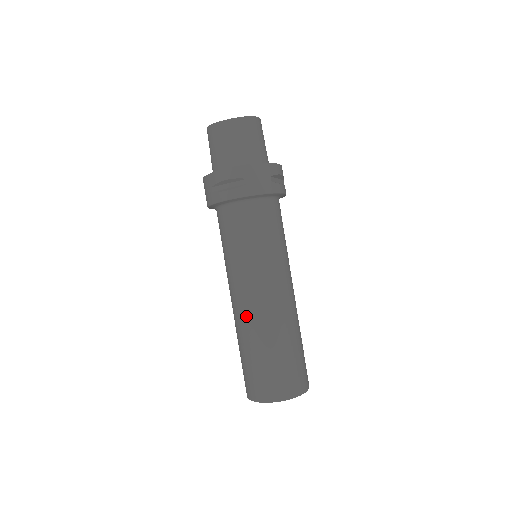
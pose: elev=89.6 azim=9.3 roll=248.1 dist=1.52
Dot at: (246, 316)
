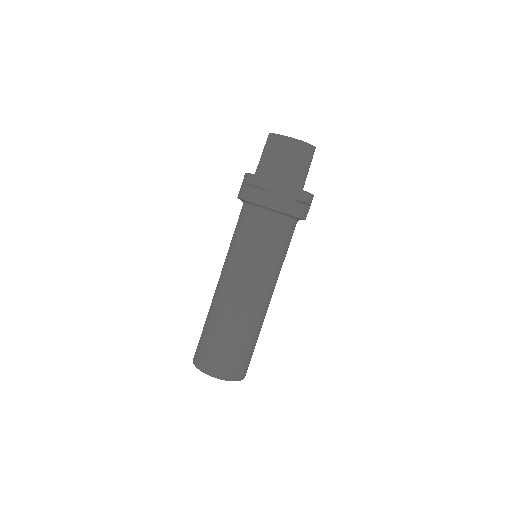
Dot at: (220, 298)
